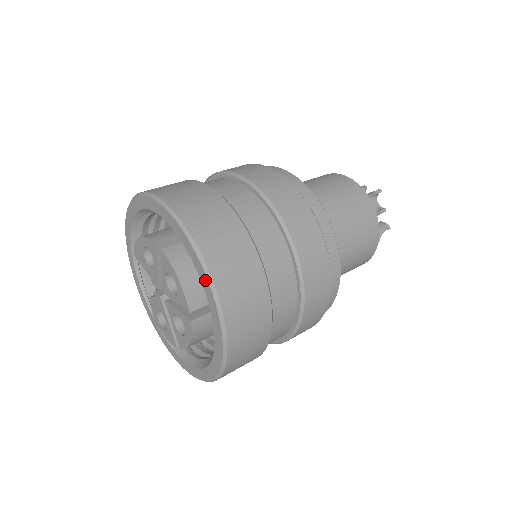
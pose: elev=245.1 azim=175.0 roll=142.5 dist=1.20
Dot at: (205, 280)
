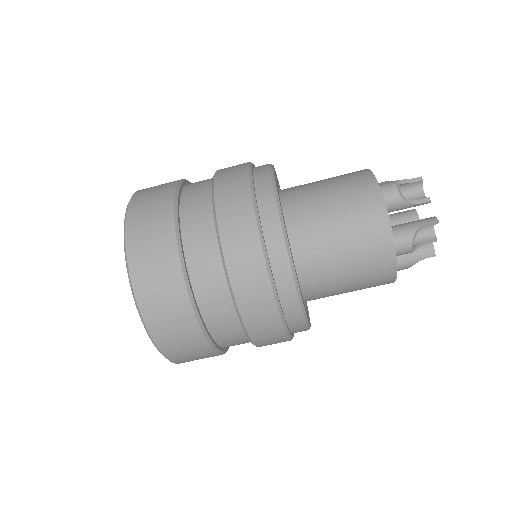
Dot at: occluded
